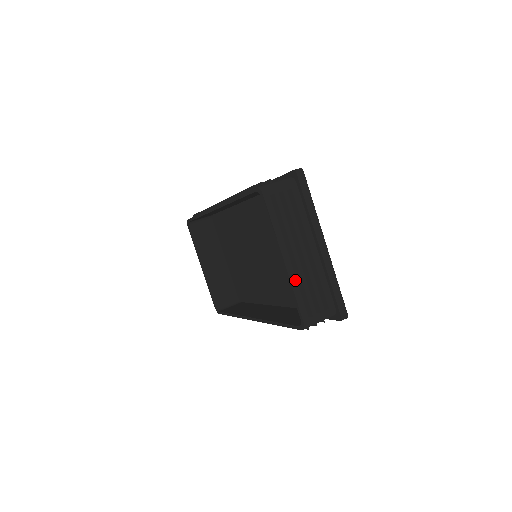
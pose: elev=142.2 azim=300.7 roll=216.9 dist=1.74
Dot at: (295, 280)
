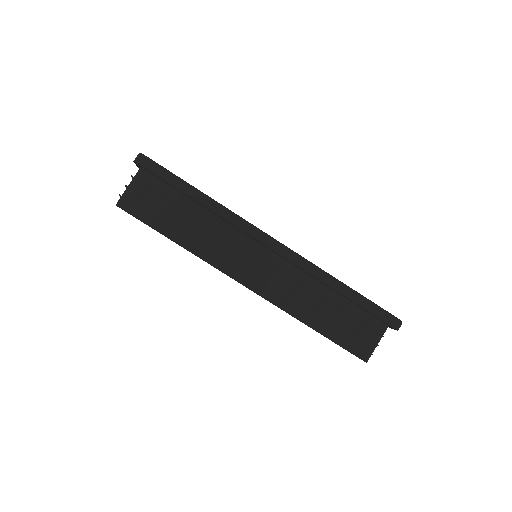
Dot at: occluded
